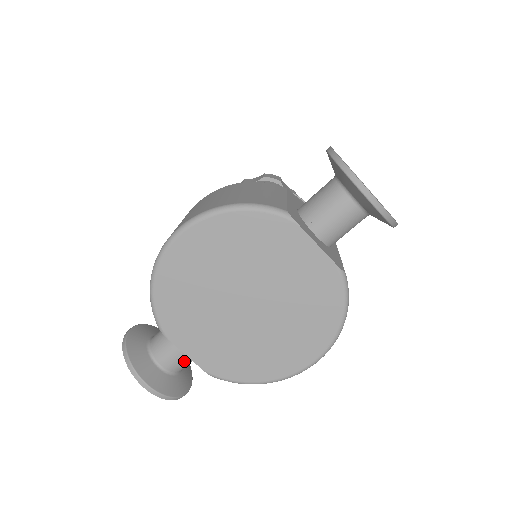
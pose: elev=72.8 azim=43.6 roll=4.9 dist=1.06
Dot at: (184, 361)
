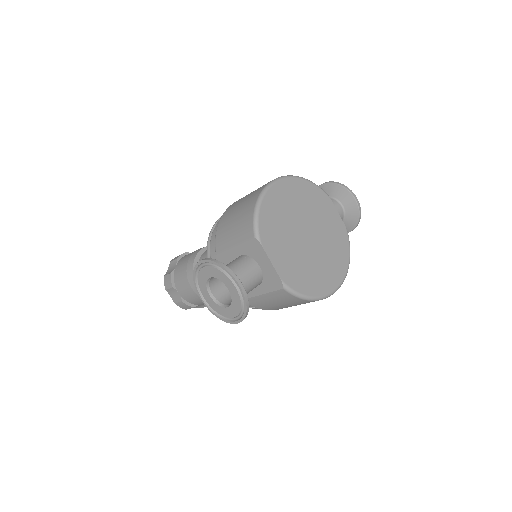
Dot at: (250, 285)
